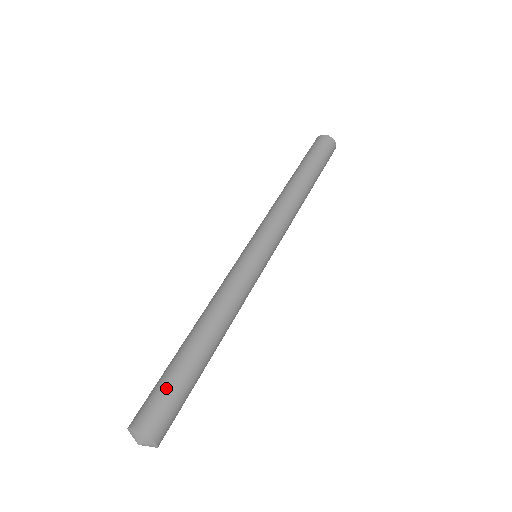
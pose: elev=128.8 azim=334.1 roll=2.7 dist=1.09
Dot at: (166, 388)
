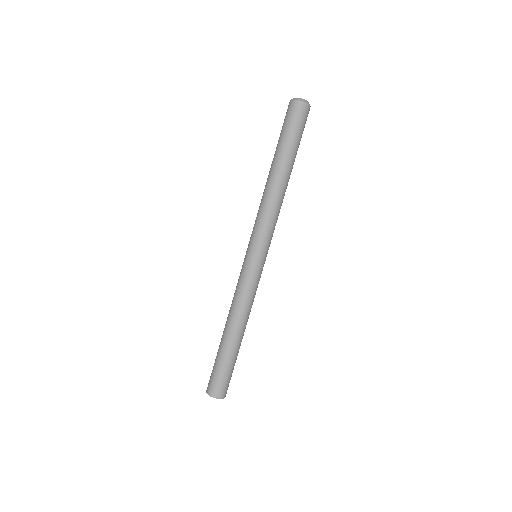
Dot at: (215, 369)
